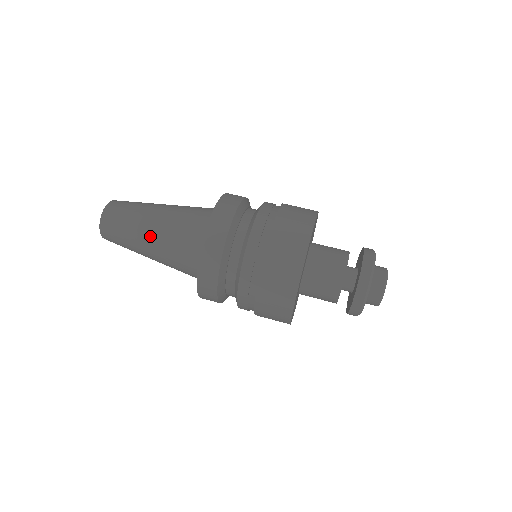
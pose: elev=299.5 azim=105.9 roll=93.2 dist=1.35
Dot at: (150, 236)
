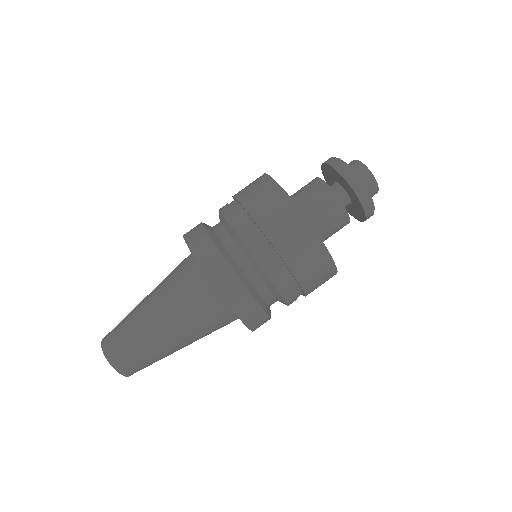
Dot at: occluded
